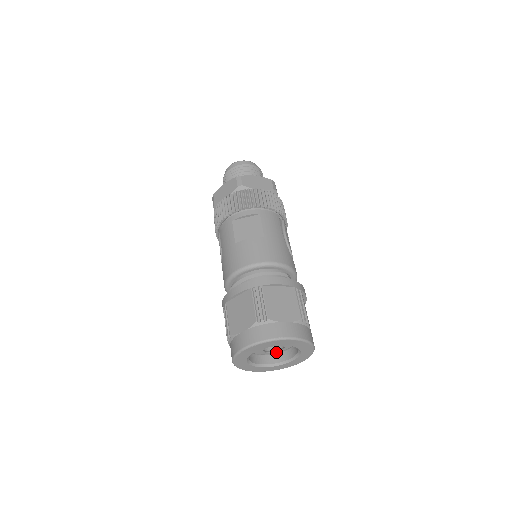
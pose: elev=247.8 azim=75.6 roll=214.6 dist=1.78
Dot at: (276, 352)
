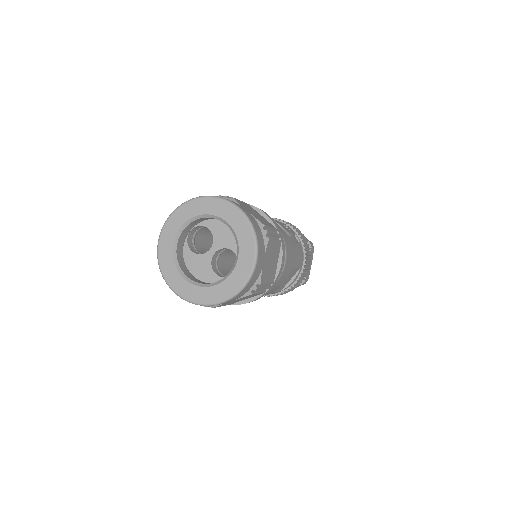
Dot at: occluded
